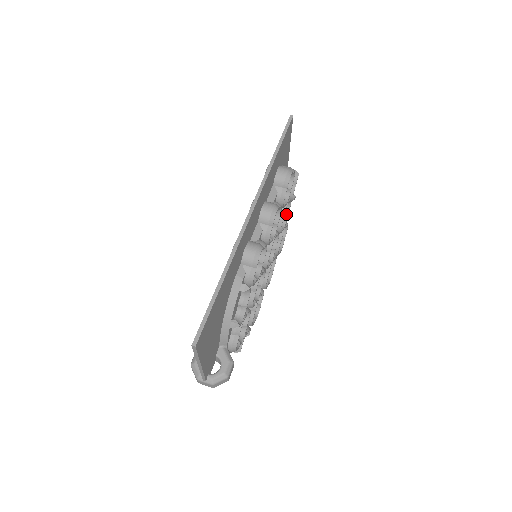
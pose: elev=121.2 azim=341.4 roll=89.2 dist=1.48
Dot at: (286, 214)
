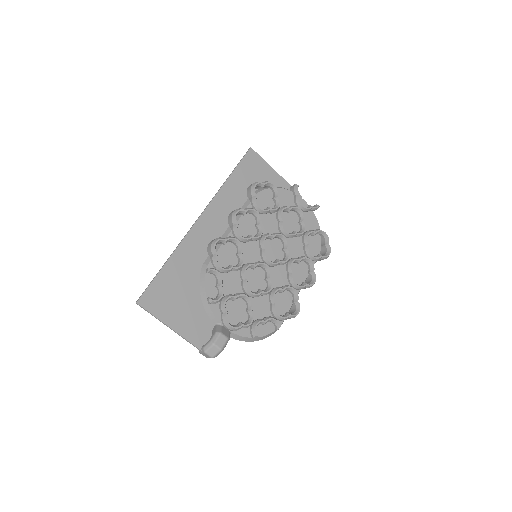
Dot at: (302, 220)
